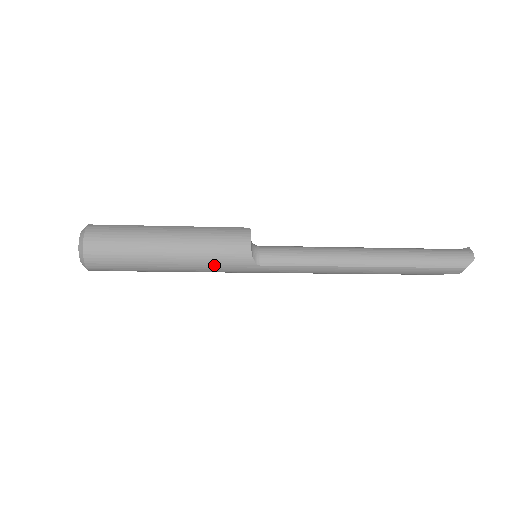
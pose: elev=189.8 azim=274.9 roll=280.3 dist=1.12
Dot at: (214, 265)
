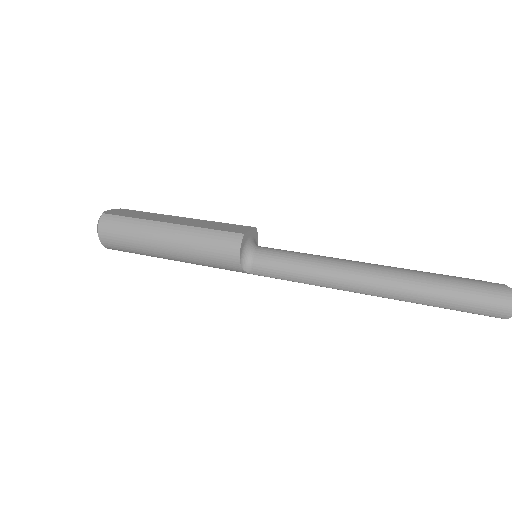
Dot at: (211, 266)
